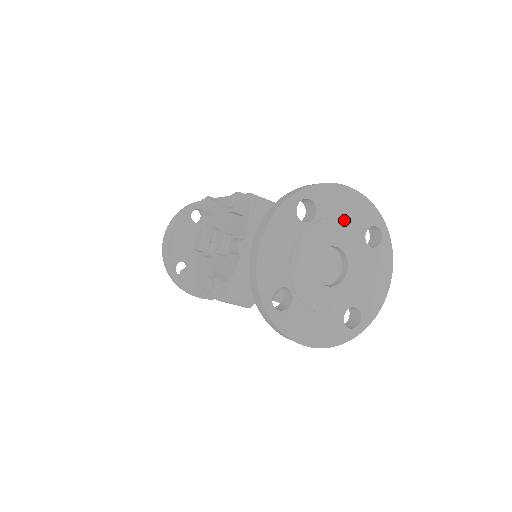
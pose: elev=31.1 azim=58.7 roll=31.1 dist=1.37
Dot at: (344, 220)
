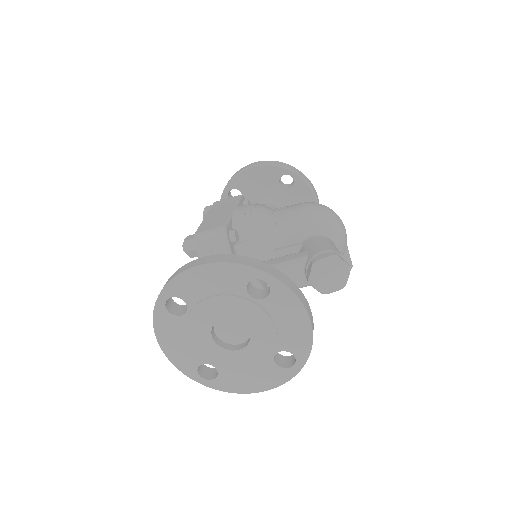
Dot at: (216, 294)
